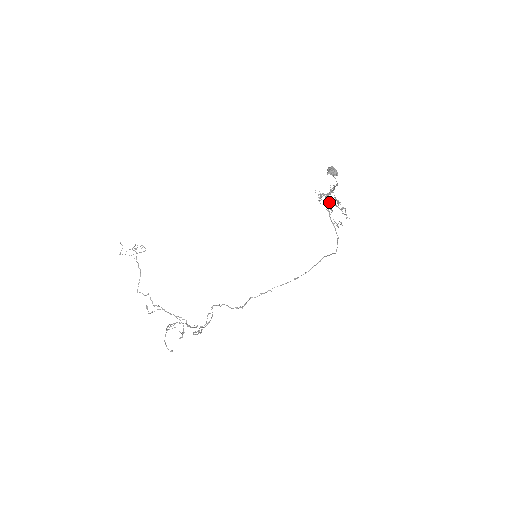
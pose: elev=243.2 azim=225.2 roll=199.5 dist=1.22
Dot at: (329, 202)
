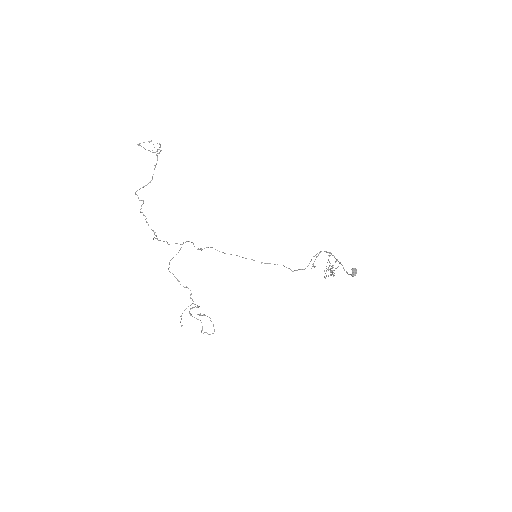
Dot at: occluded
